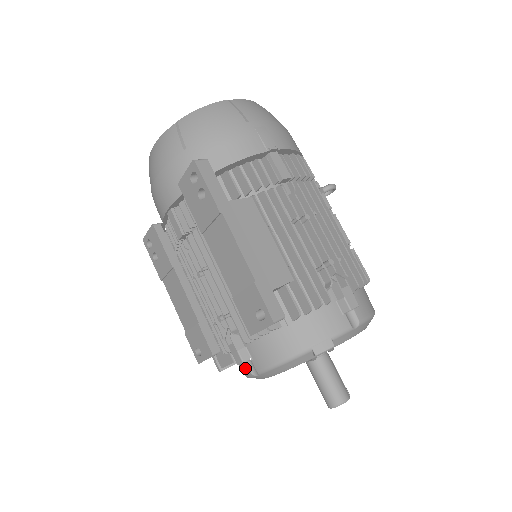
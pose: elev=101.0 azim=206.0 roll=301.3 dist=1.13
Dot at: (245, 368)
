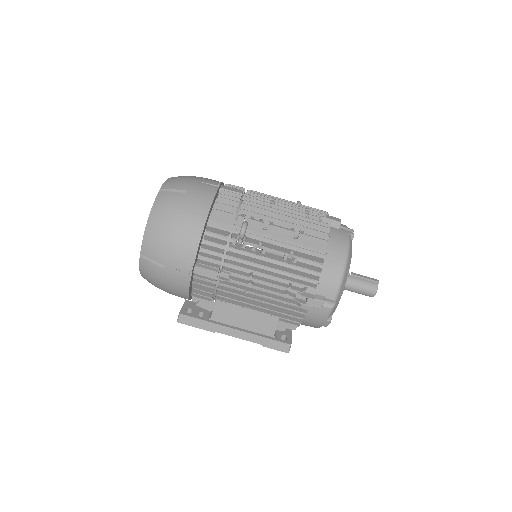
Dot at: occluded
